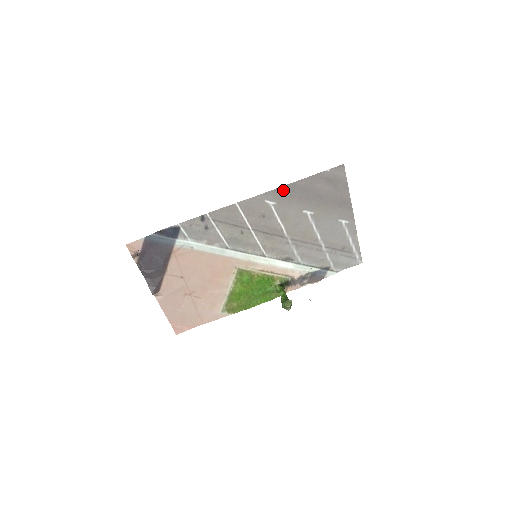
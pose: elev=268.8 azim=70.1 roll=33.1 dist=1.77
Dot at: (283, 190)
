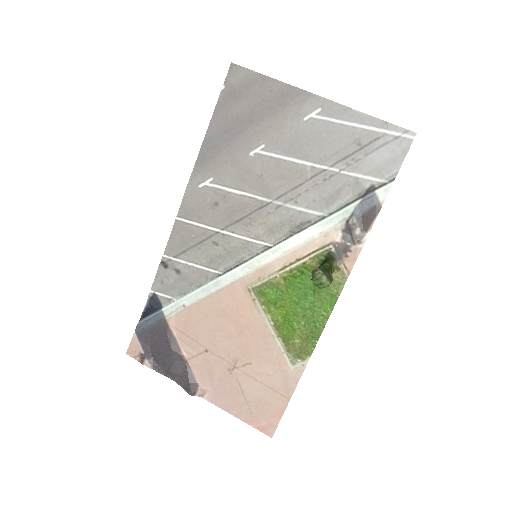
Dot at: (204, 157)
